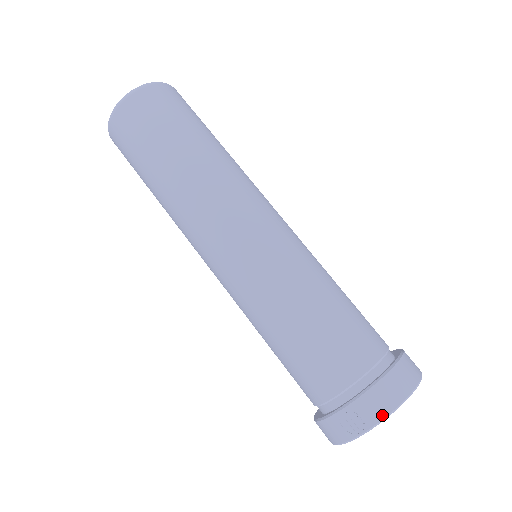
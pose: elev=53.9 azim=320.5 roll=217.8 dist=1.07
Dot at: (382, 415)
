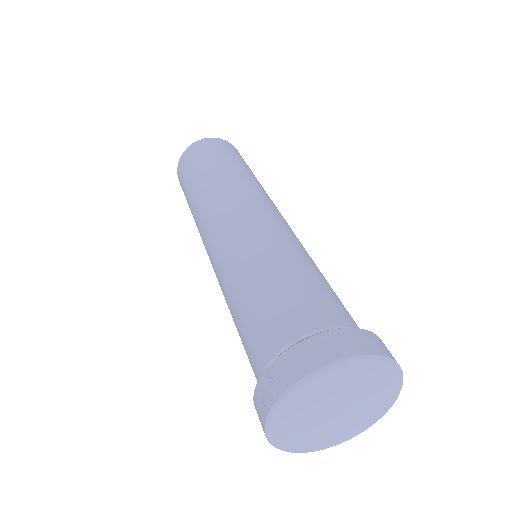
Dot at: (295, 378)
